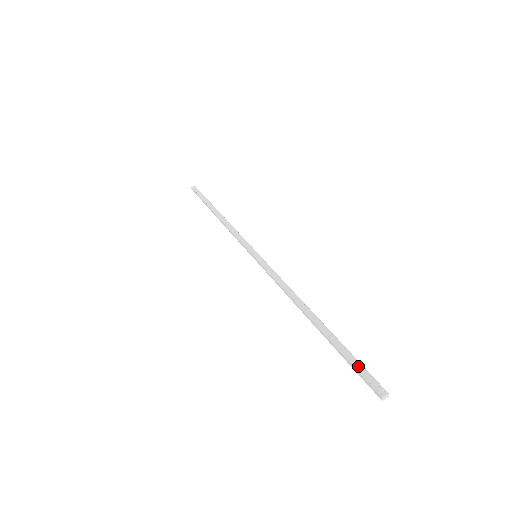
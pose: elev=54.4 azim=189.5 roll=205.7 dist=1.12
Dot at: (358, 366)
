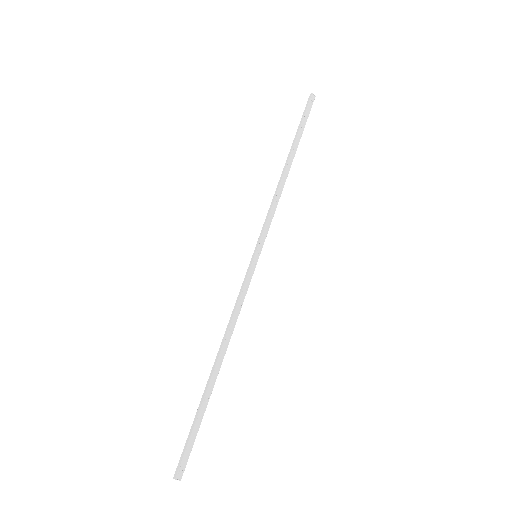
Dot at: (192, 441)
